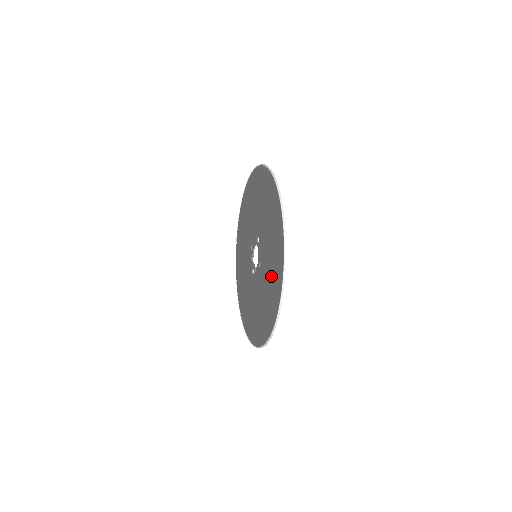
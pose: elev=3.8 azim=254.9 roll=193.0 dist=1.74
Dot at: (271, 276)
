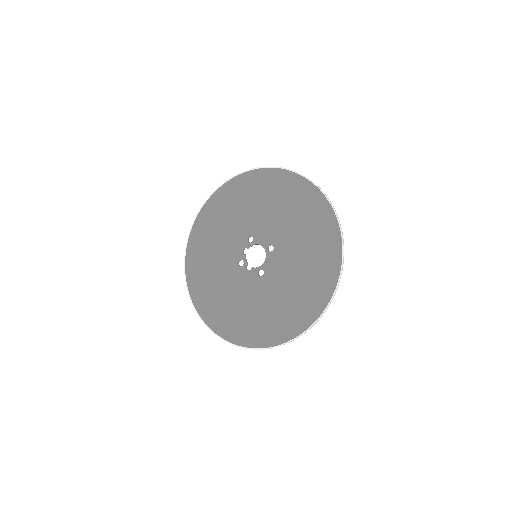
Dot at: (283, 307)
